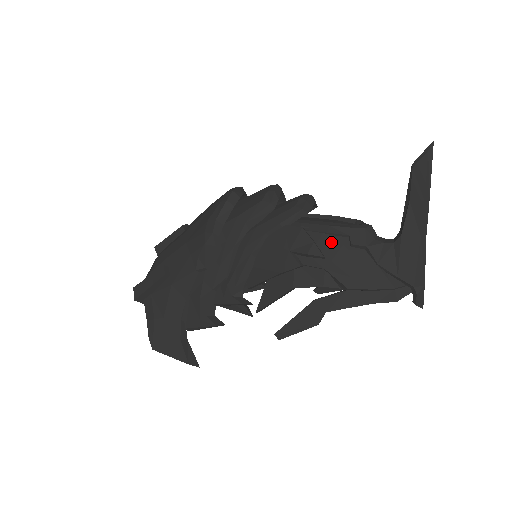
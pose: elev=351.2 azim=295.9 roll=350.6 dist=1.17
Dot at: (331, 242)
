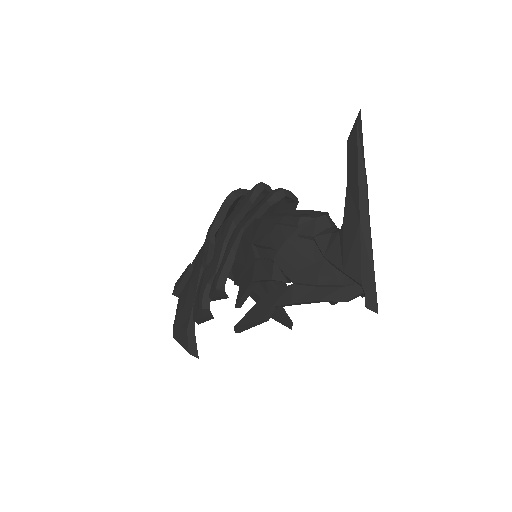
Dot at: (281, 232)
